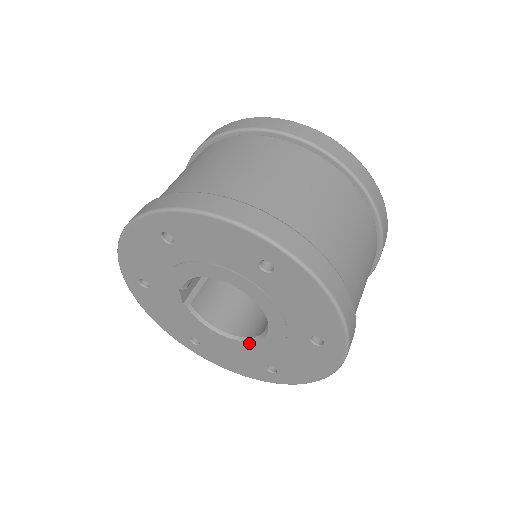
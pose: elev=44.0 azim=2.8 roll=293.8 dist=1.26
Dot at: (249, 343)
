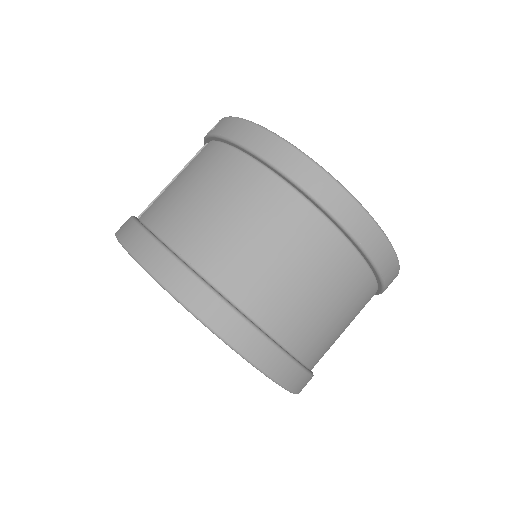
Dot at: occluded
